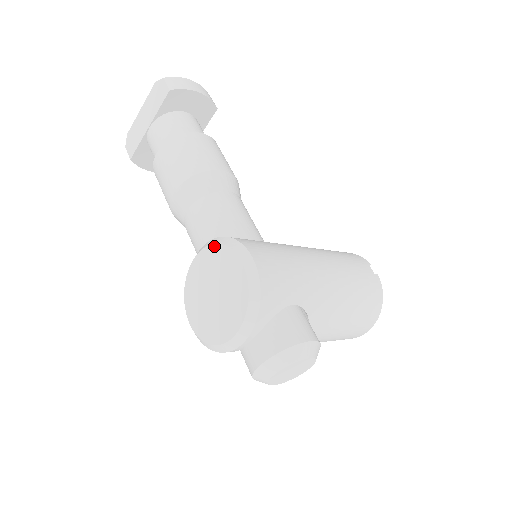
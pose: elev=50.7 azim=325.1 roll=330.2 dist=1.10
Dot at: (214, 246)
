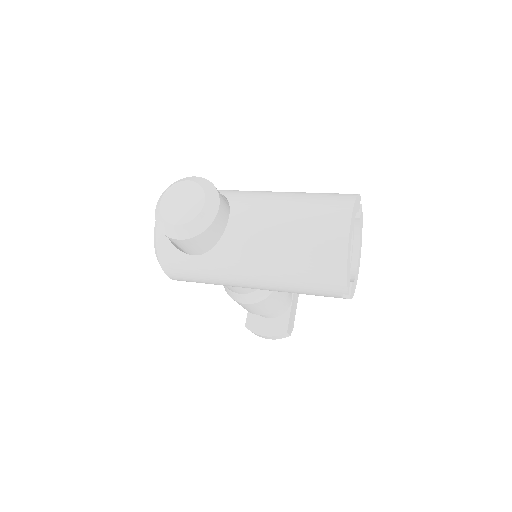
Dot at: occluded
